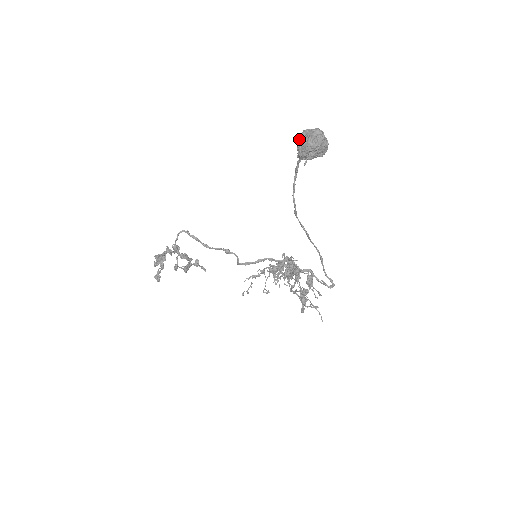
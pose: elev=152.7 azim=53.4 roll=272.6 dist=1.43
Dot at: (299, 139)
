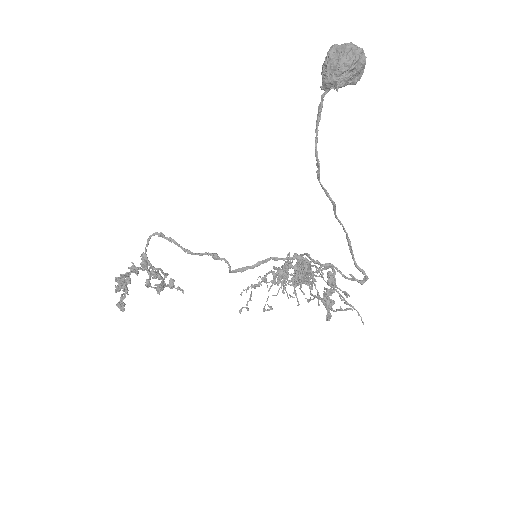
Dot at: (325, 59)
